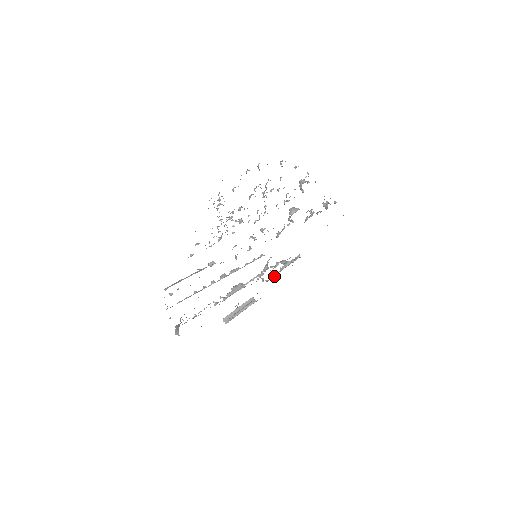
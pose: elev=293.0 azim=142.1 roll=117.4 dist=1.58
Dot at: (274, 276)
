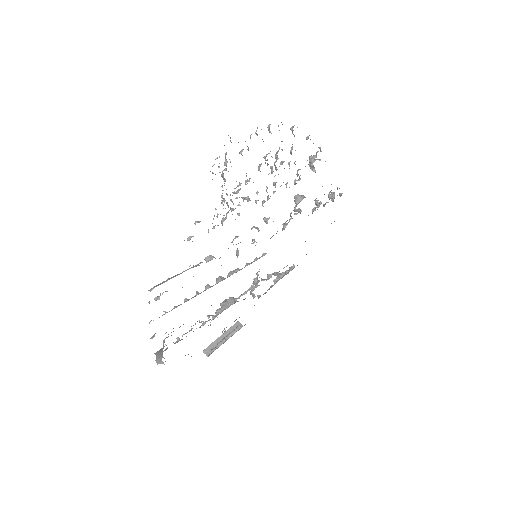
Dot at: (267, 290)
